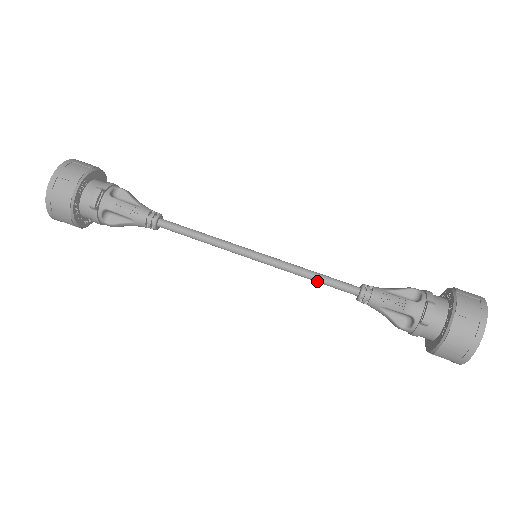
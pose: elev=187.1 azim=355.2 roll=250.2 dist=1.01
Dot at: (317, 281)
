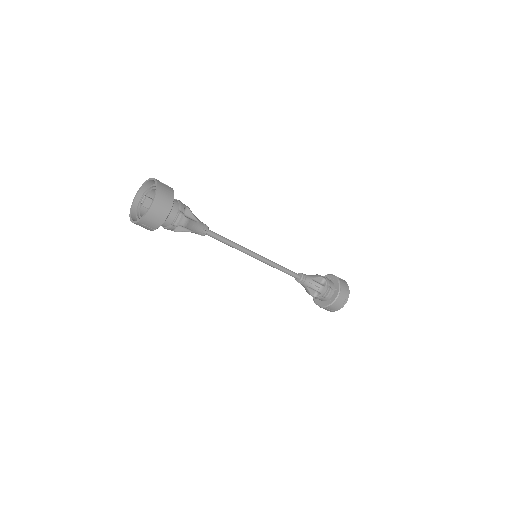
Dot at: (282, 271)
